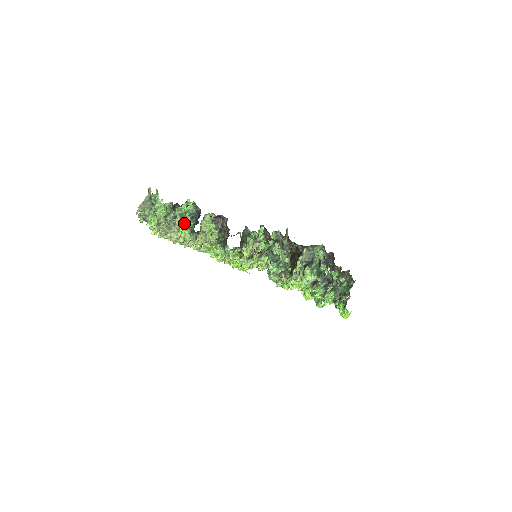
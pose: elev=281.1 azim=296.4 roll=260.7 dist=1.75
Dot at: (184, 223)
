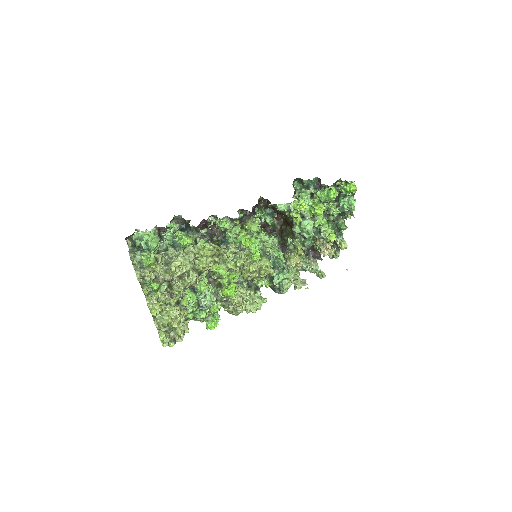
Dot at: occluded
